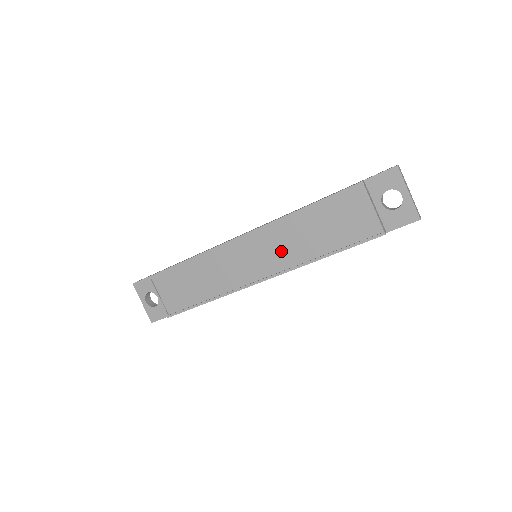
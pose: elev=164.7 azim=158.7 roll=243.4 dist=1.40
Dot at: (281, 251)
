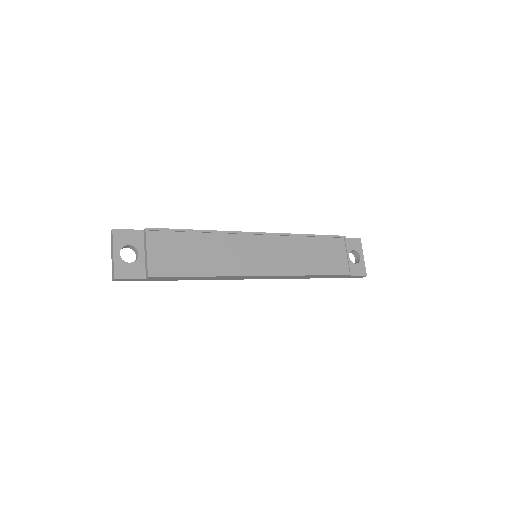
Dot at: (283, 258)
